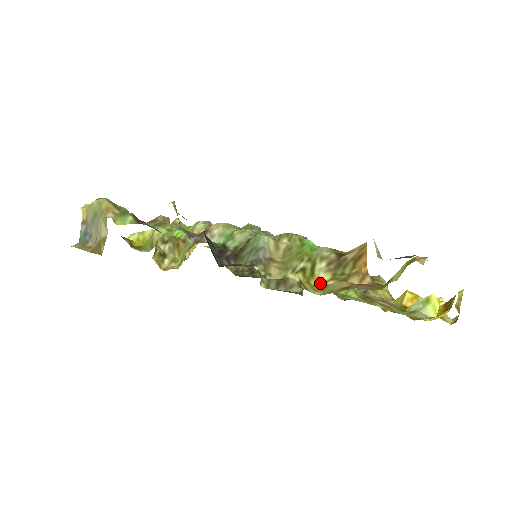
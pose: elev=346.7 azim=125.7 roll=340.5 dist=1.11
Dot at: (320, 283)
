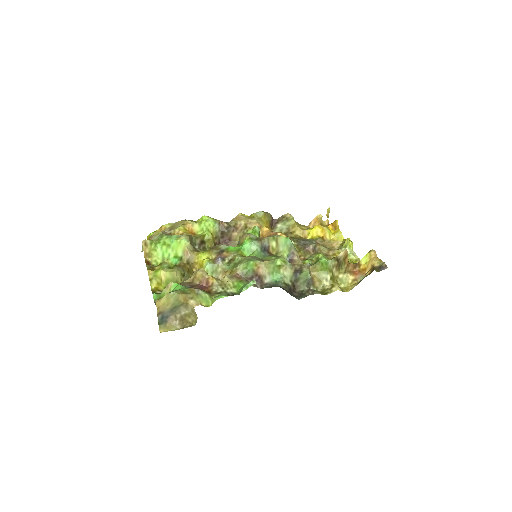
Dot at: (337, 278)
